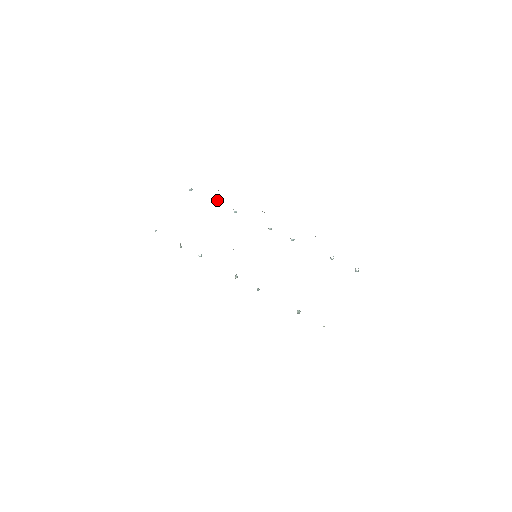
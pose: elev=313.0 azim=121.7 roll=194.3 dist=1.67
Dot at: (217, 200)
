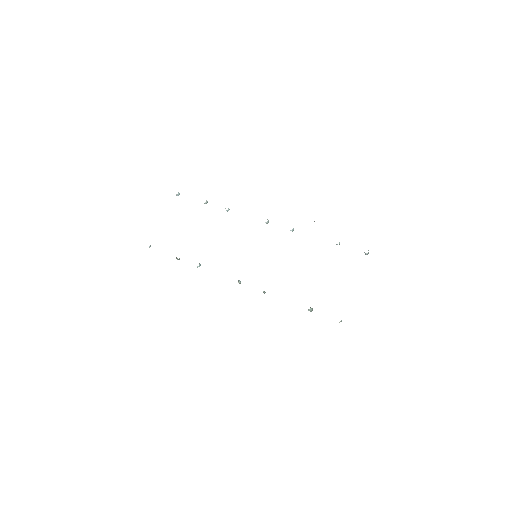
Dot at: (206, 201)
